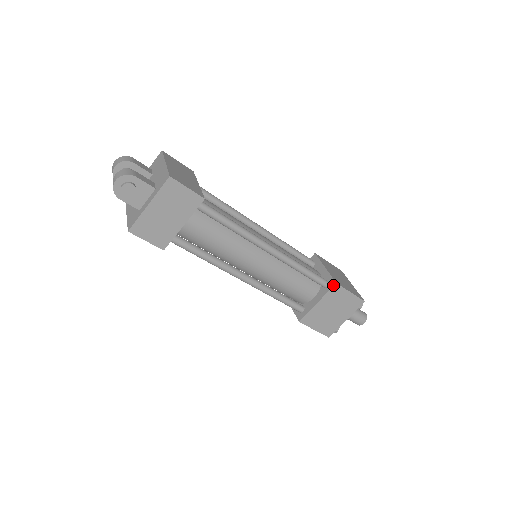
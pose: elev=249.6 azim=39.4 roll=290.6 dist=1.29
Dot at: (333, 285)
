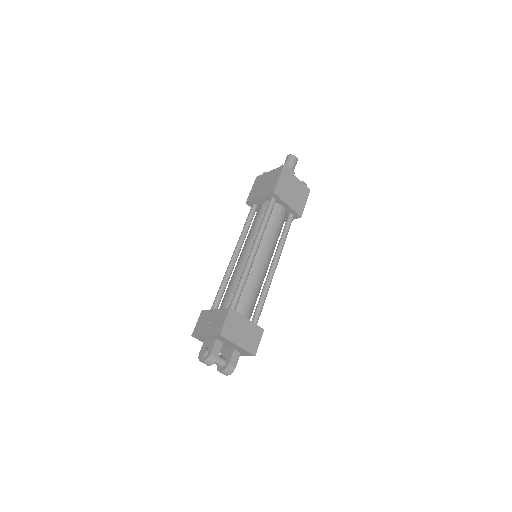
Dot at: occluded
